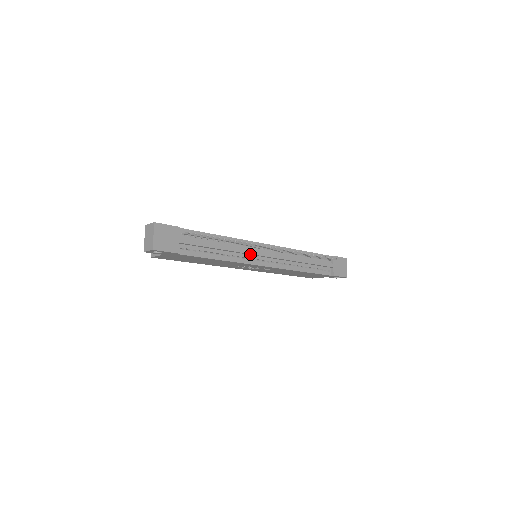
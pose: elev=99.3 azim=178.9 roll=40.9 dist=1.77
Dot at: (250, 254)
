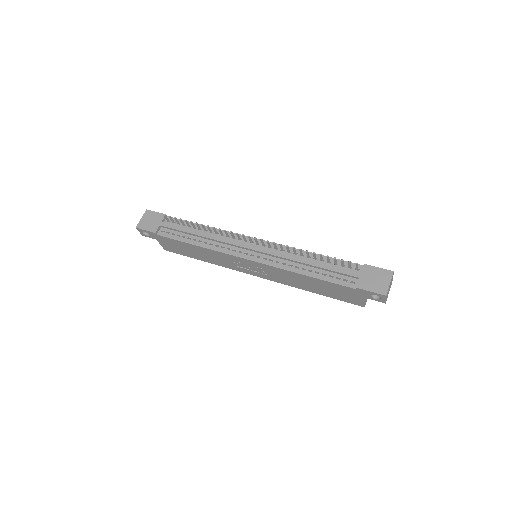
Dot at: (230, 244)
